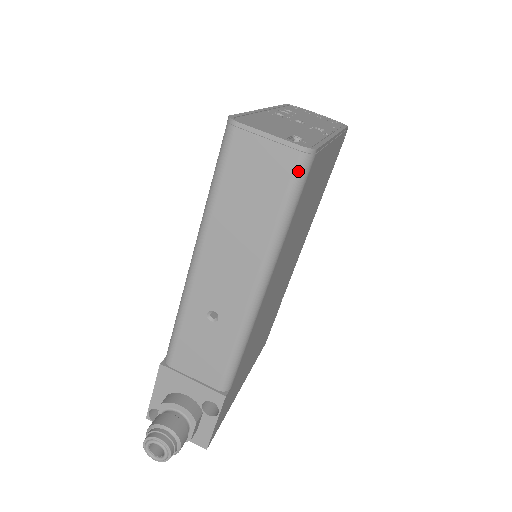
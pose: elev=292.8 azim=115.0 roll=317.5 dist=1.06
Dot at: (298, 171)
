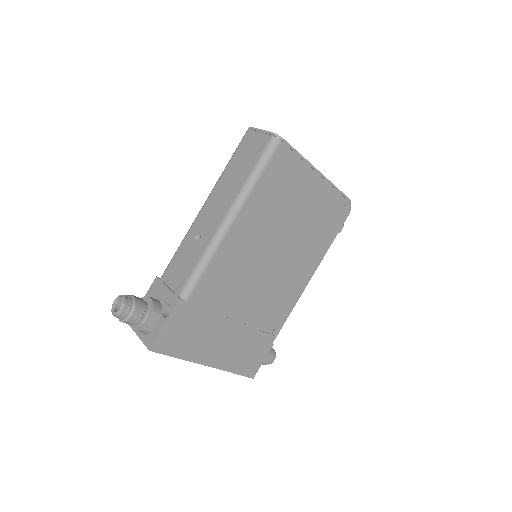
Dot at: (268, 146)
